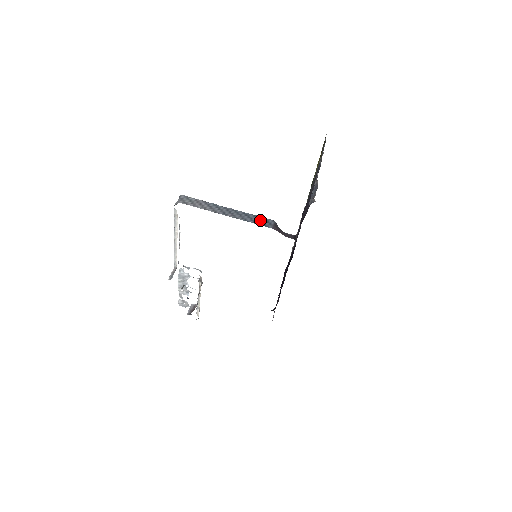
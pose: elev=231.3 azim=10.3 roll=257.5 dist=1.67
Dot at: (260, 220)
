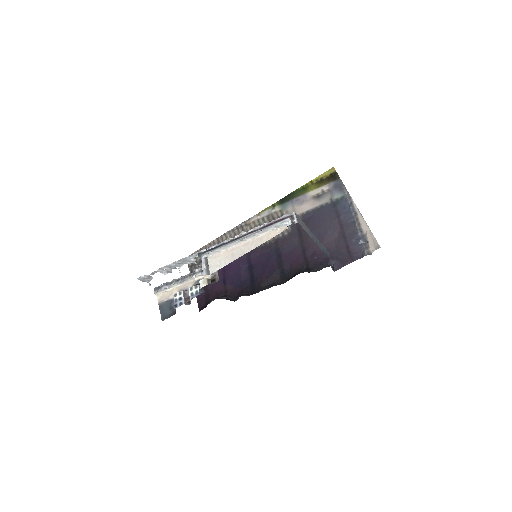
Dot at: (326, 251)
